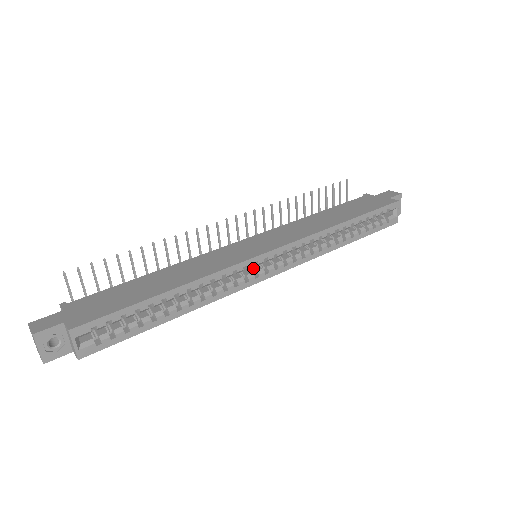
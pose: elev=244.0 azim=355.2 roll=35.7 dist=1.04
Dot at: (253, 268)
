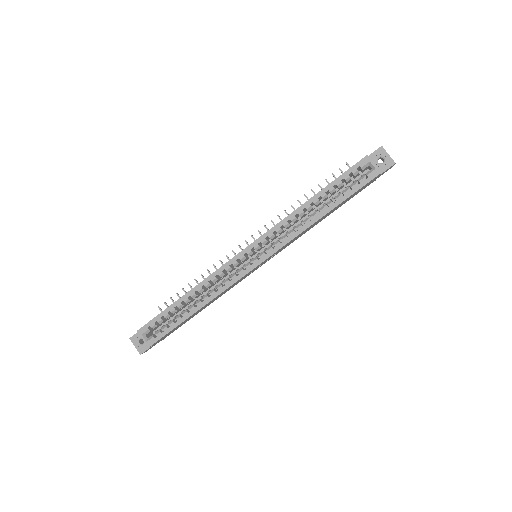
Dot at: (246, 264)
